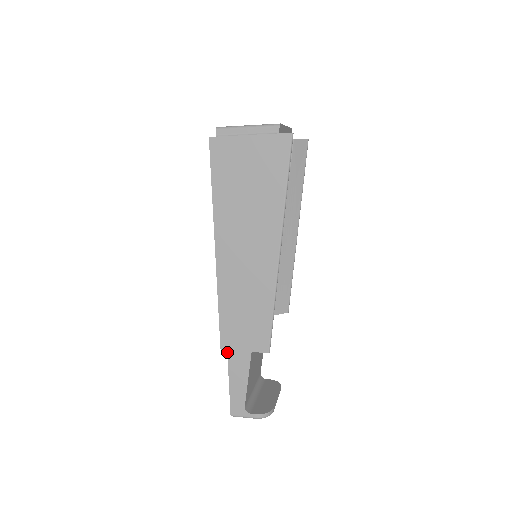
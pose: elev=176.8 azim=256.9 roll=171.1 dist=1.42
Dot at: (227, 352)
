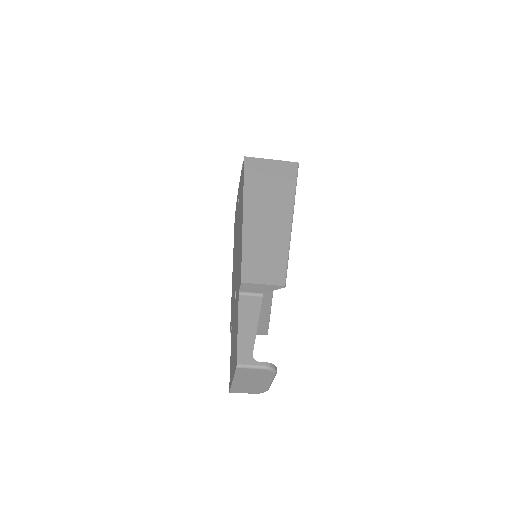
Dot at: (238, 302)
